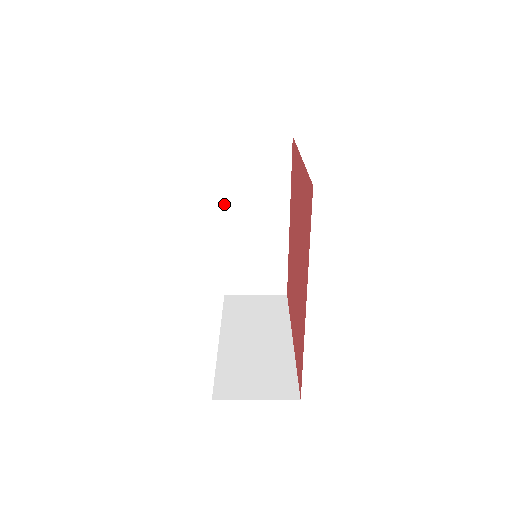
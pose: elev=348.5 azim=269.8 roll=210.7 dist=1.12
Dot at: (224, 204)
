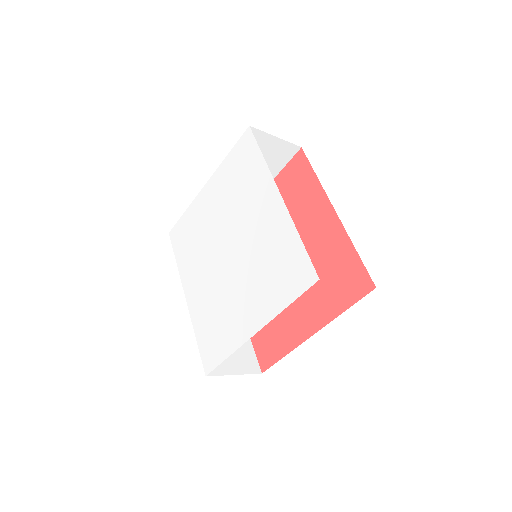
Dot at: occluded
